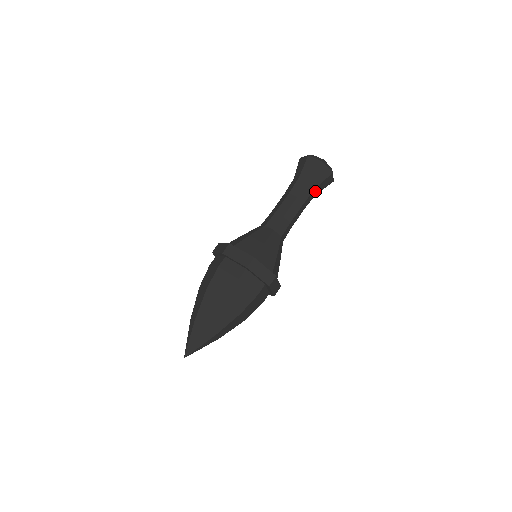
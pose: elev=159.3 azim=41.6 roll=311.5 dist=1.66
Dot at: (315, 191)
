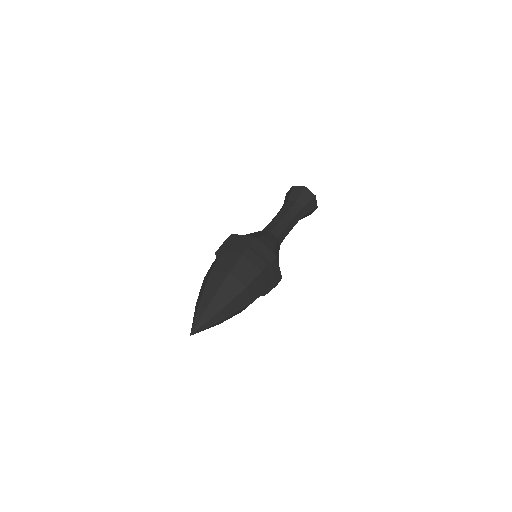
Dot at: (302, 217)
